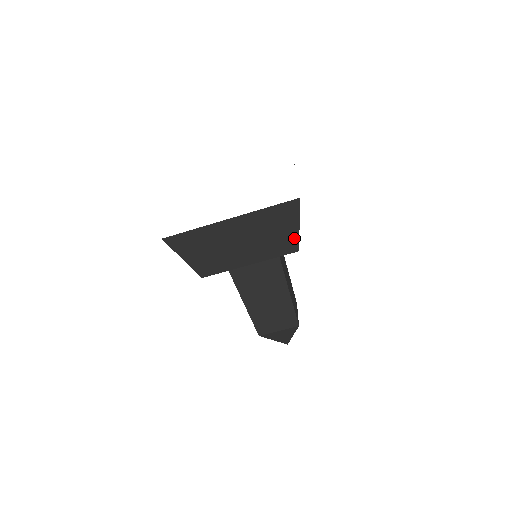
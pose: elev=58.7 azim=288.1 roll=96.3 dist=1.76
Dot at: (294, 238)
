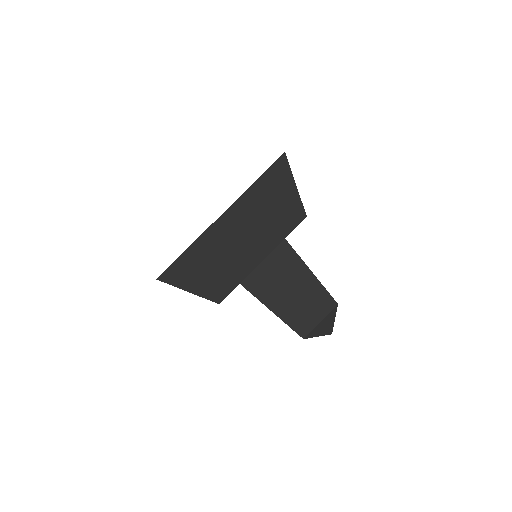
Dot at: (296, 204)
